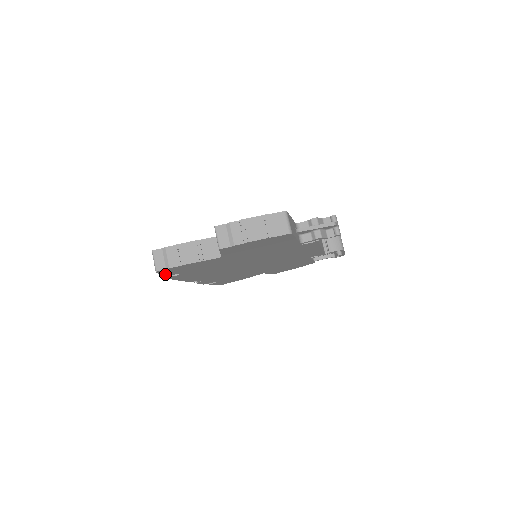
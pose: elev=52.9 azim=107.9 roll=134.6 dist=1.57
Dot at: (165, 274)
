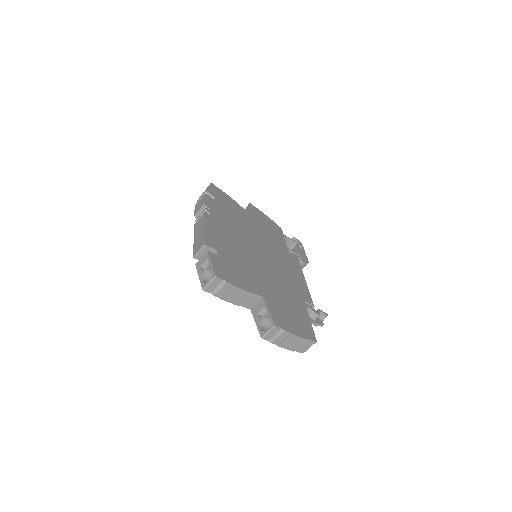
Dot at: occluded
